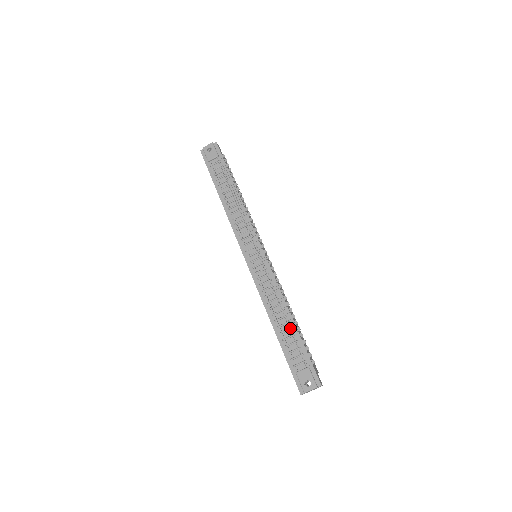
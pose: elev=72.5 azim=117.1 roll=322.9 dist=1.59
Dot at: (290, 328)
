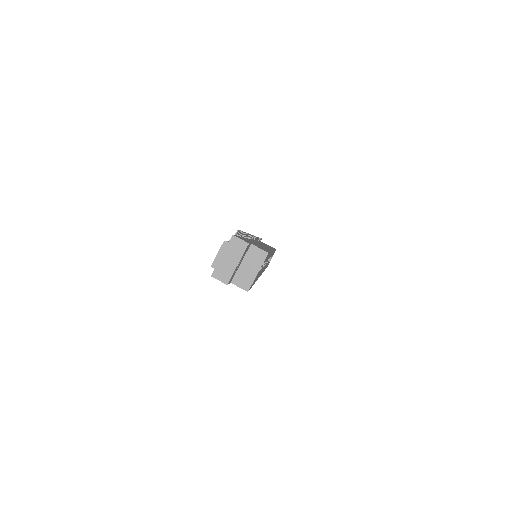
Dot at: occluded
